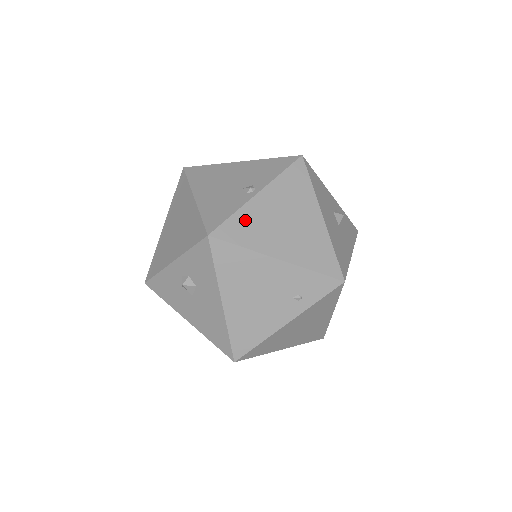
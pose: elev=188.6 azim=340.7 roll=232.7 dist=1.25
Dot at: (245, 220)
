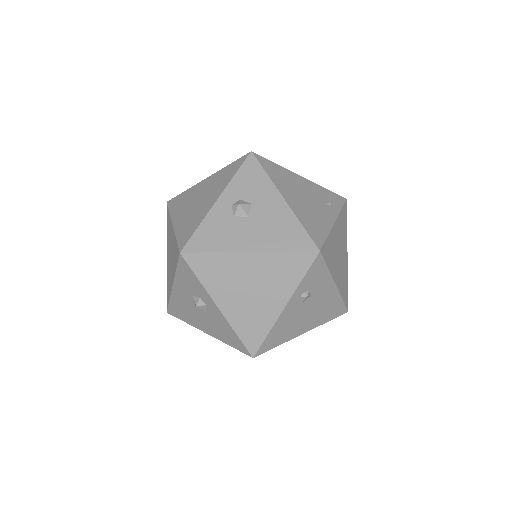
Dot at: occluded
